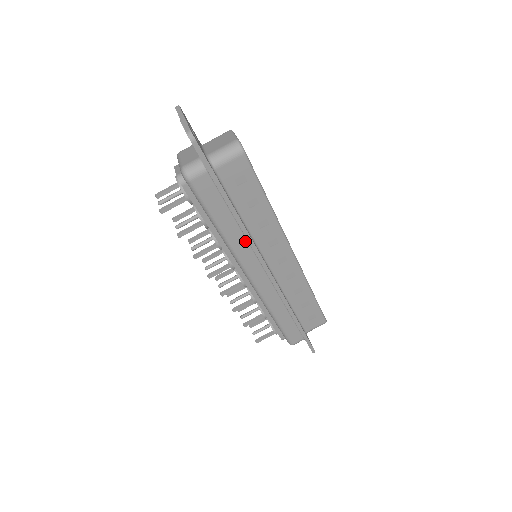
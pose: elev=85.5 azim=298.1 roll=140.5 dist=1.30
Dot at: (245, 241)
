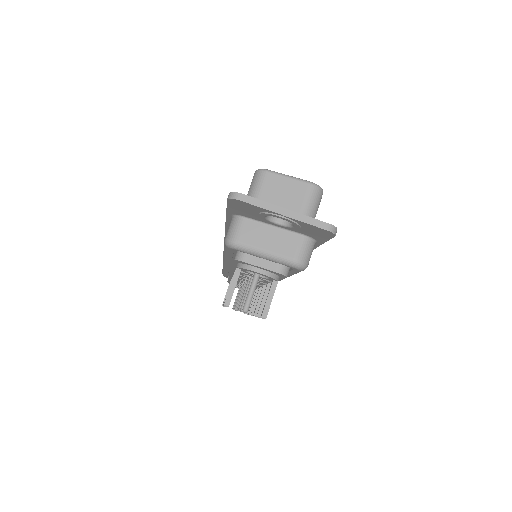
Dot at: occluded
